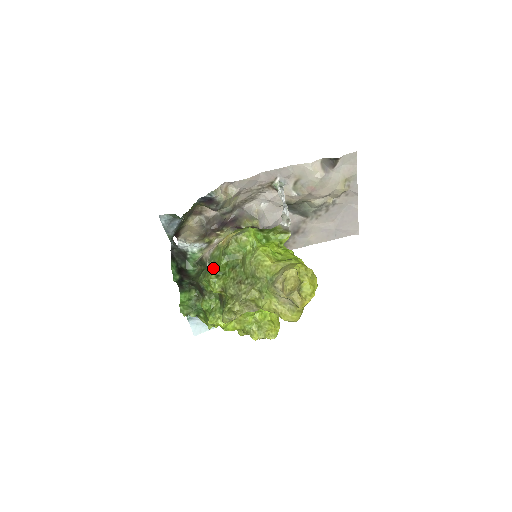
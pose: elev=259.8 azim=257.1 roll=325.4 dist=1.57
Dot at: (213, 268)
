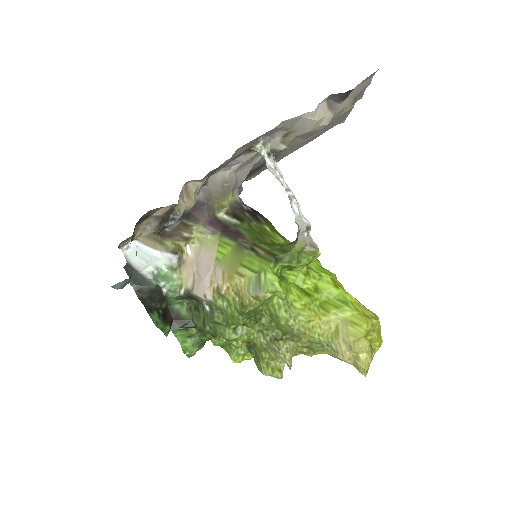
Dot at: (225, 322)
